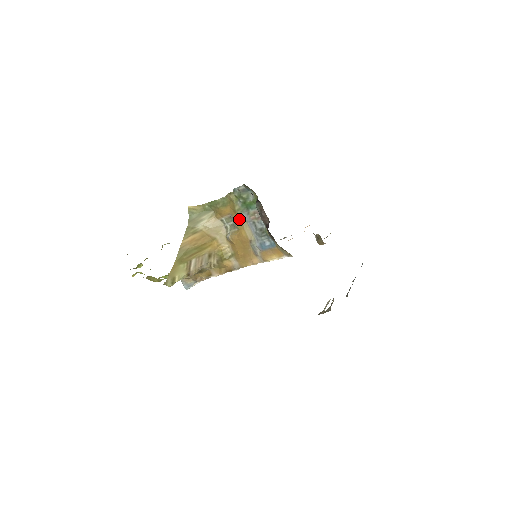
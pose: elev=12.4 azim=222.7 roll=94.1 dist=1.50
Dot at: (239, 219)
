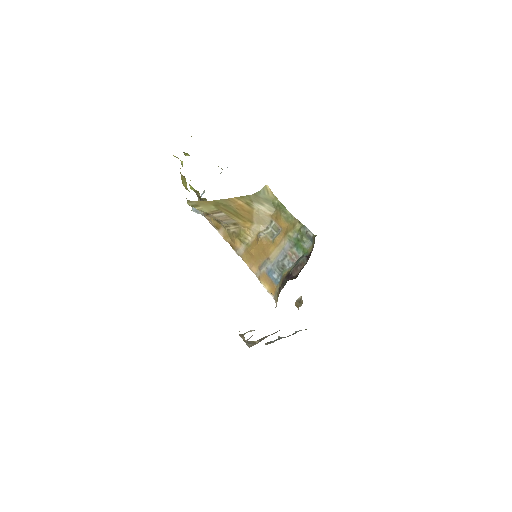
Dot at: (282, 240)
